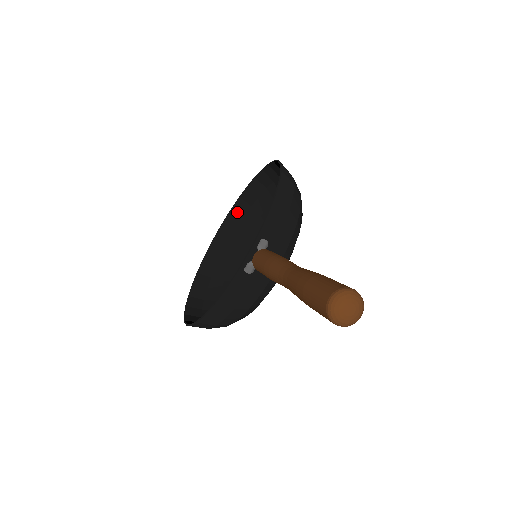
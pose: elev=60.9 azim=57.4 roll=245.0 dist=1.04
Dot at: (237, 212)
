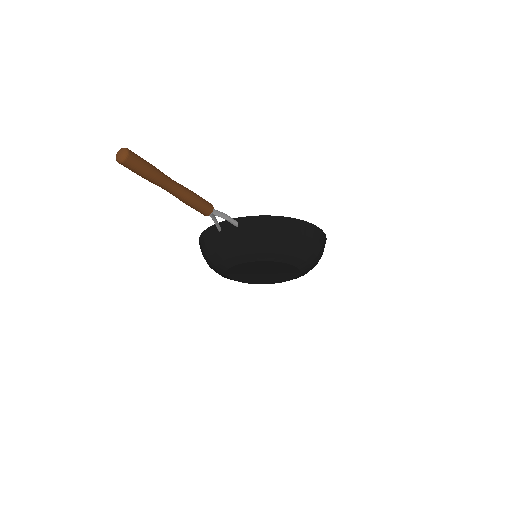
Dot at: occluded
